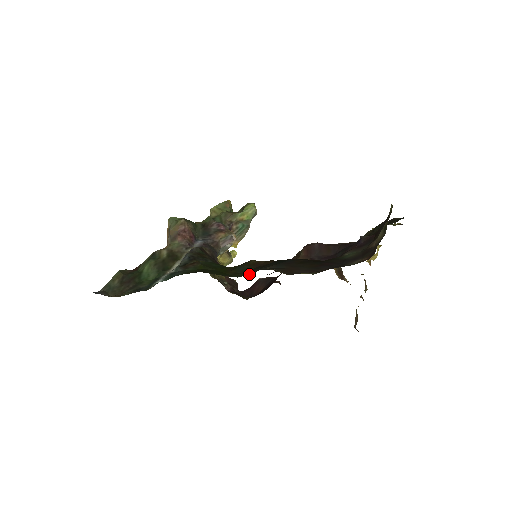
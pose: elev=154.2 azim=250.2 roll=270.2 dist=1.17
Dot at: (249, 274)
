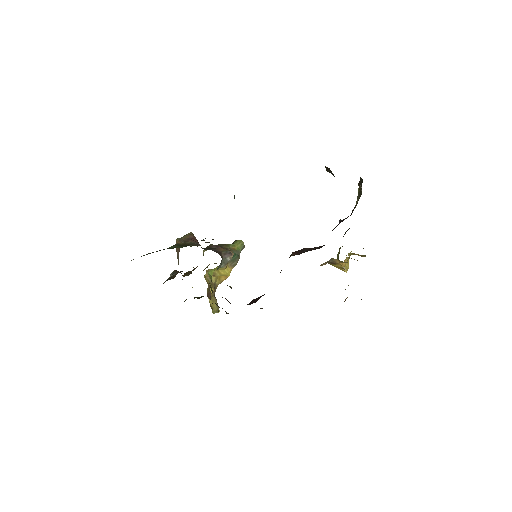
Dot at: occluded
